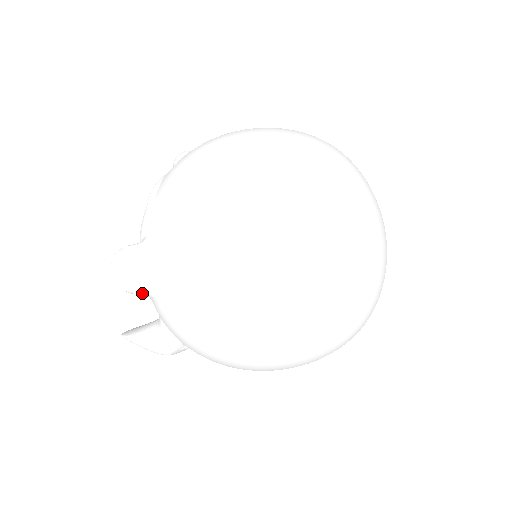
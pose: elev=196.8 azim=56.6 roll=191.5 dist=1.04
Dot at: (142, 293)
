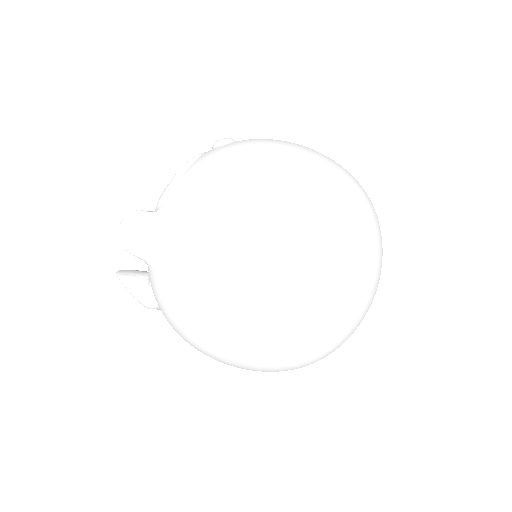
Dot at: (138, 257)
